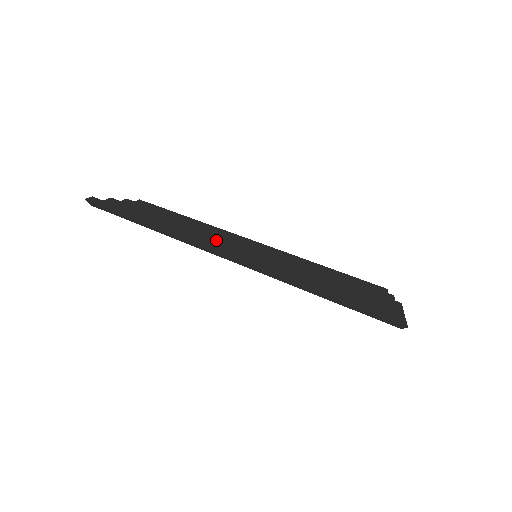
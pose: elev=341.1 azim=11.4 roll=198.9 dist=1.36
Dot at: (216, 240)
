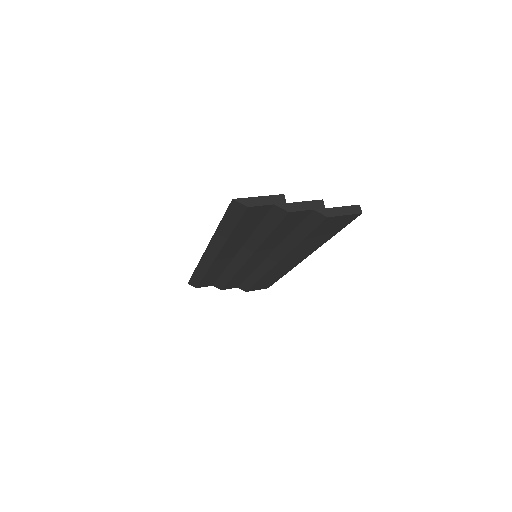
Dot at: occluded
